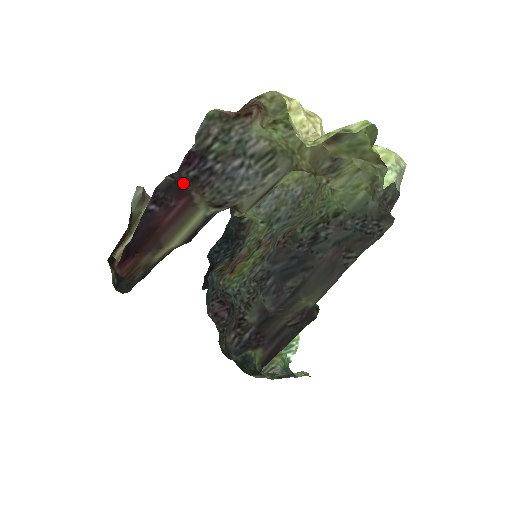
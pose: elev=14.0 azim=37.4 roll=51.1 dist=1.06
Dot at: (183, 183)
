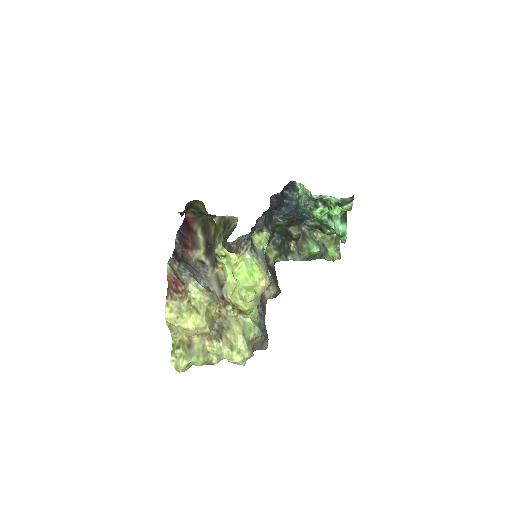
Dot at: (182, 248)
